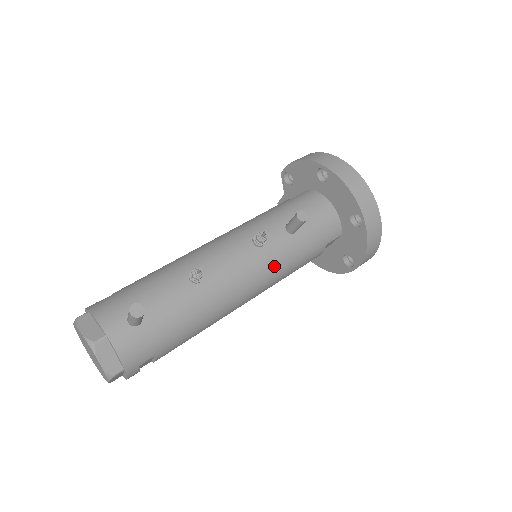
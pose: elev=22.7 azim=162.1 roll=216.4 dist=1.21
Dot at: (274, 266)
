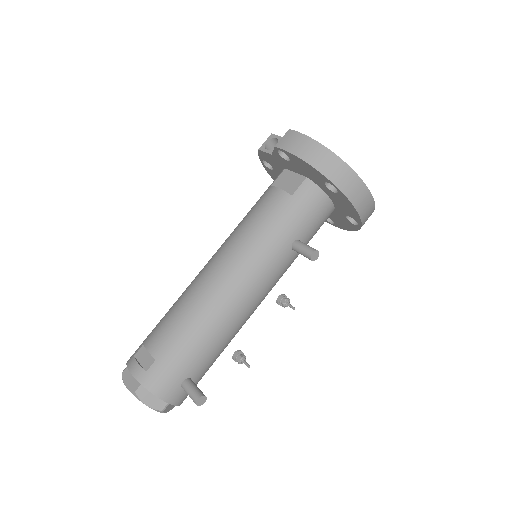
Dot at: occluded
